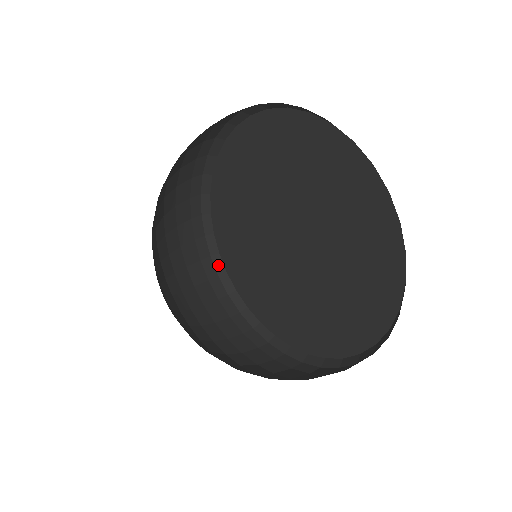
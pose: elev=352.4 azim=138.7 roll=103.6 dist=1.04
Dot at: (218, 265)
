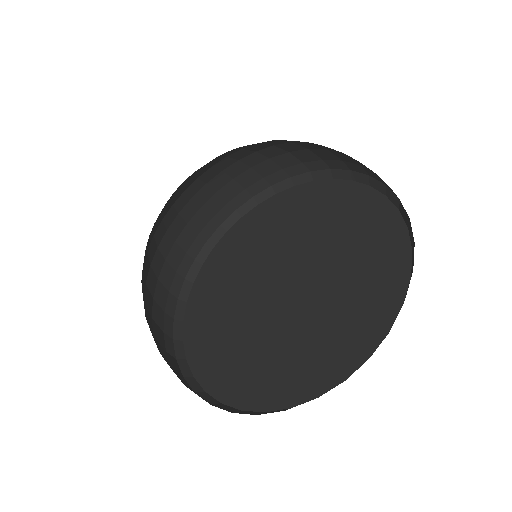
Dot at: (178, 350)
